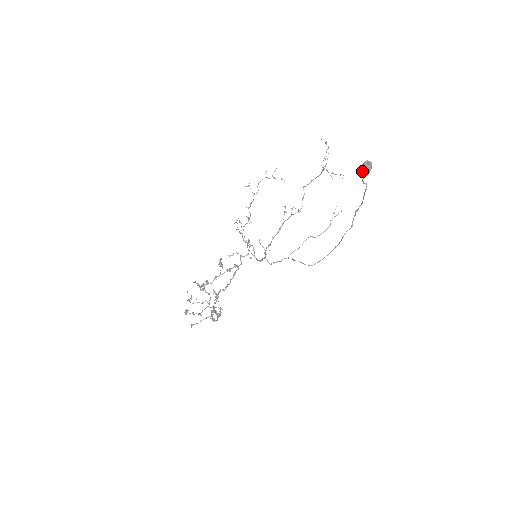
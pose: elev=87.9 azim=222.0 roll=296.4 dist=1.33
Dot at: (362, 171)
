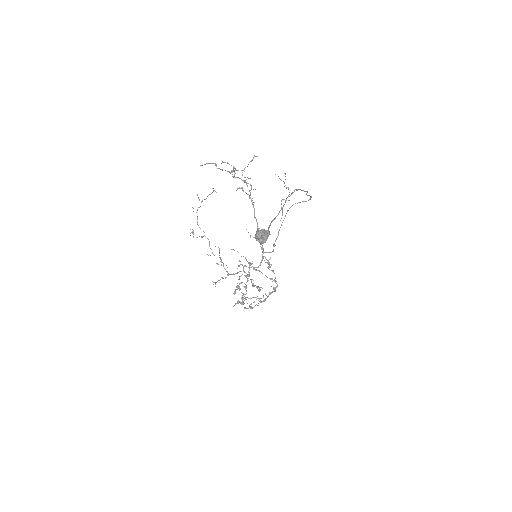
Dot at: (261, 243)
